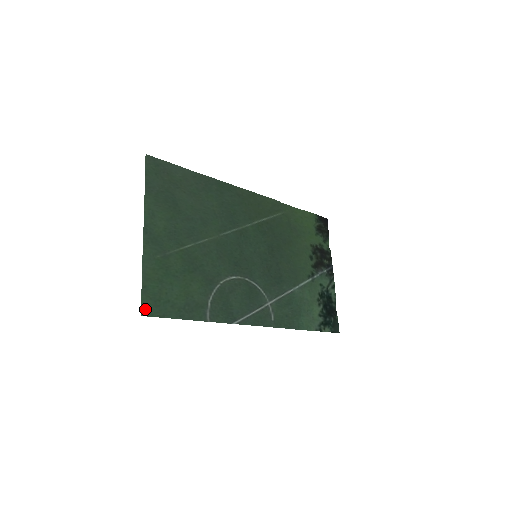
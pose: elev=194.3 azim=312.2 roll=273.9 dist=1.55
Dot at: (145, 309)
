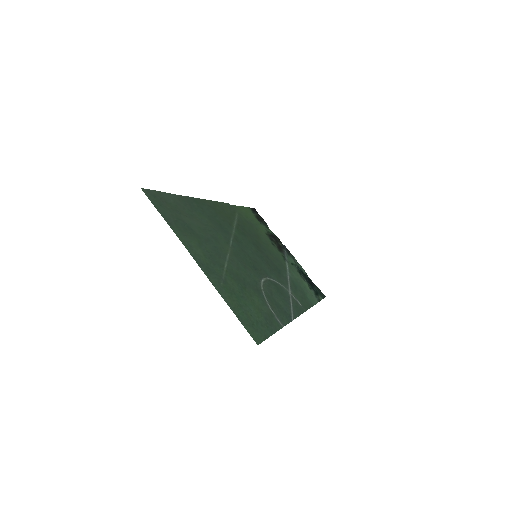
Dot at: (254, 337)
